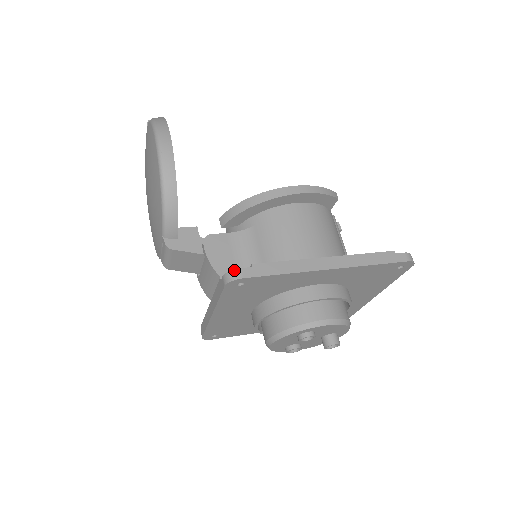
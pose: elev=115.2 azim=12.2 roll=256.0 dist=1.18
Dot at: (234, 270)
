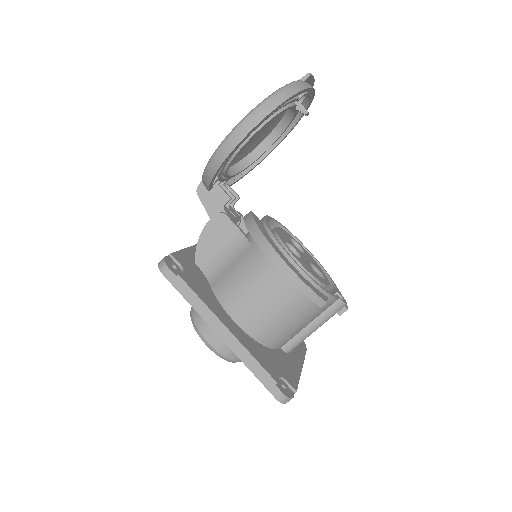
Dot at: (165, 264)
